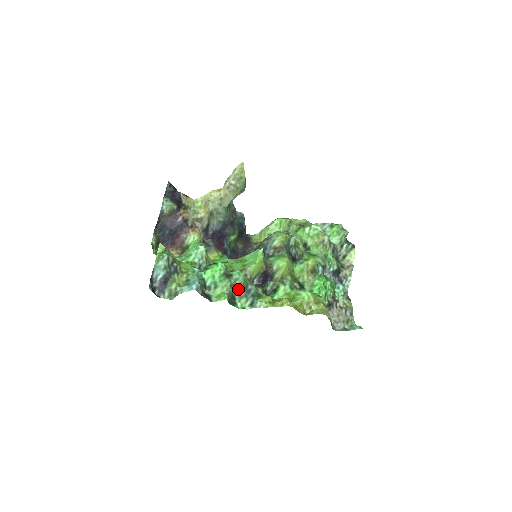
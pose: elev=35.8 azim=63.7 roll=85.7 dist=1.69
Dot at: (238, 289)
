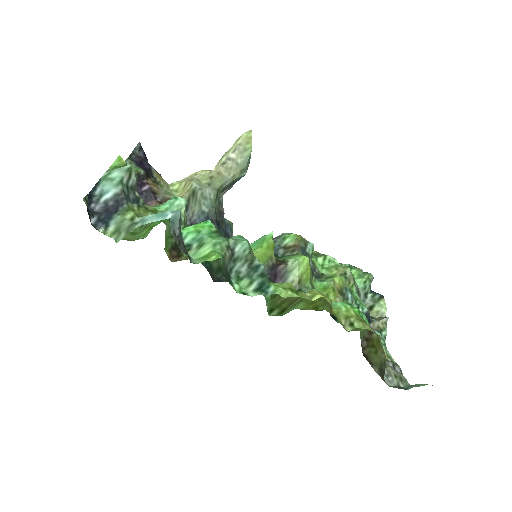
Dot at: (237, 262)
